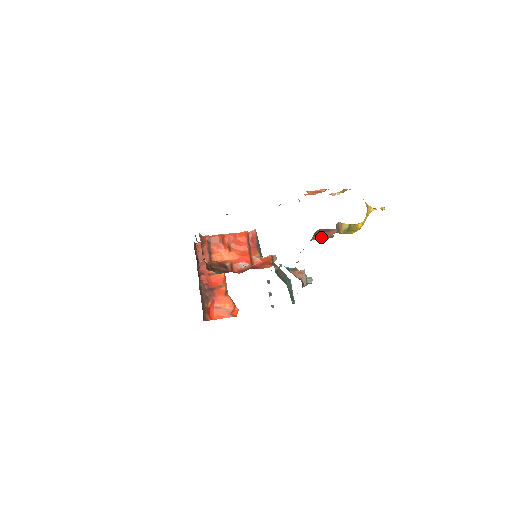
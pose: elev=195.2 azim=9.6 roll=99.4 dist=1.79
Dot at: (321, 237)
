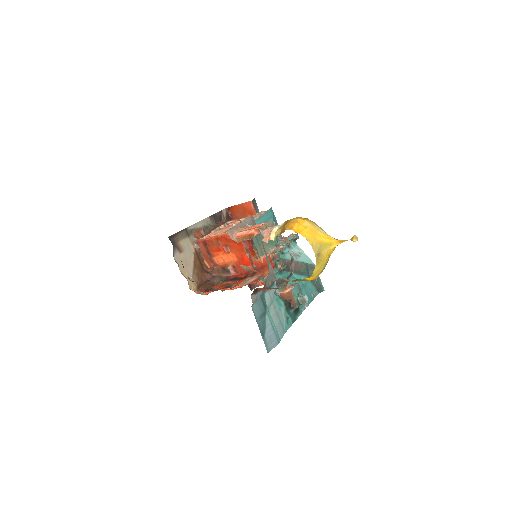
Dot at: occluded
